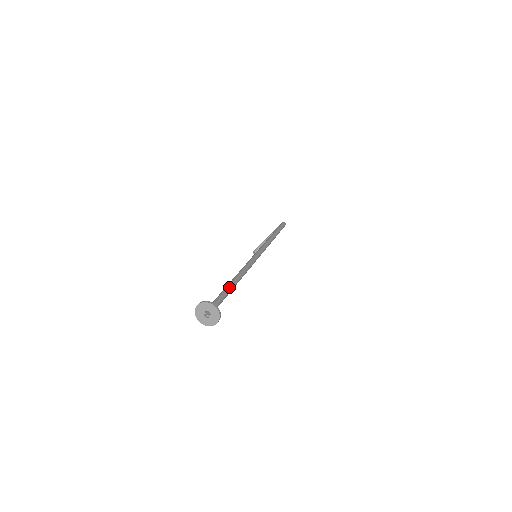
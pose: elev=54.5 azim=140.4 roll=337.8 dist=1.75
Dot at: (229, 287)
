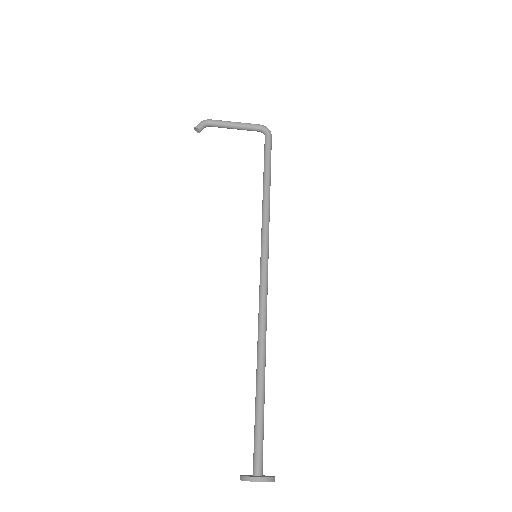
Dot at: occluded
